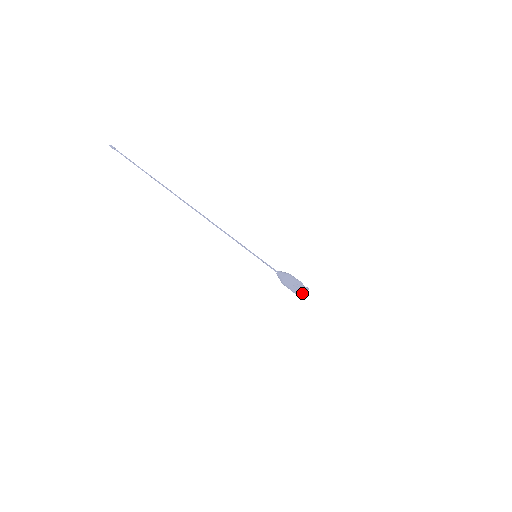
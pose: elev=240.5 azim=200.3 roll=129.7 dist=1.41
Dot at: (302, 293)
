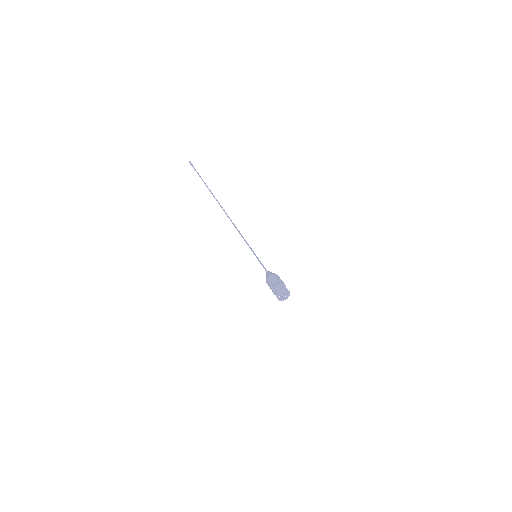
Dot at: (281, 291)
